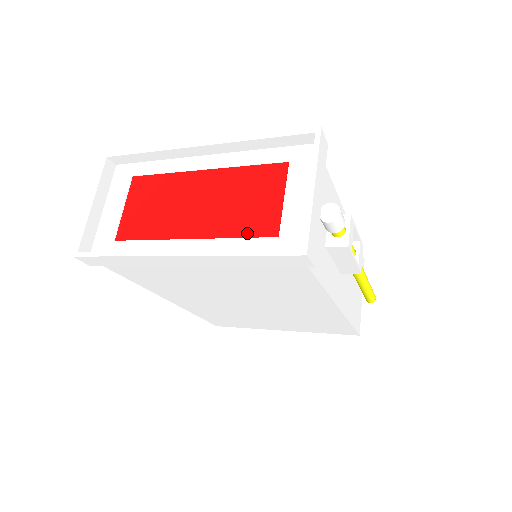
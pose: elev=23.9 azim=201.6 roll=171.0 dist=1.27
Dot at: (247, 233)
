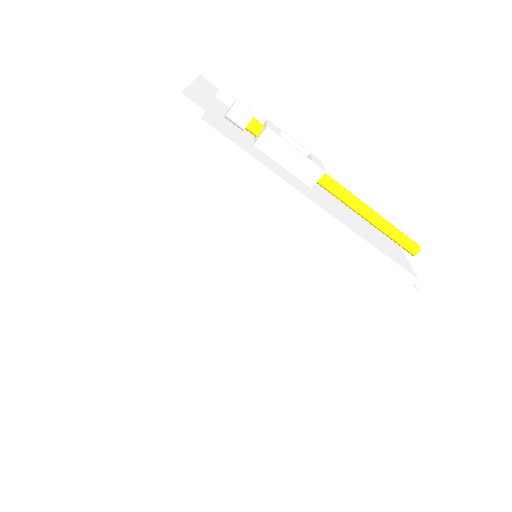
Dot at: occluded
